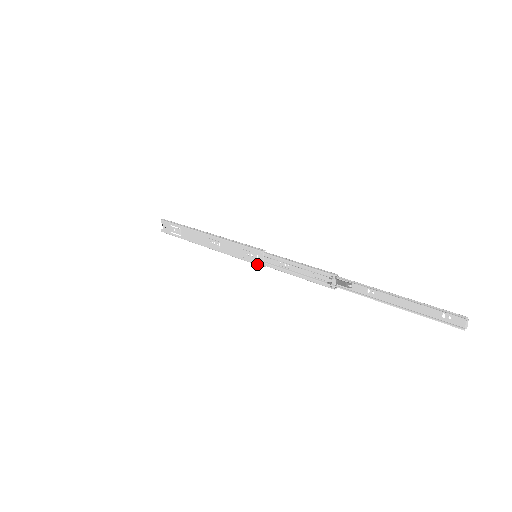
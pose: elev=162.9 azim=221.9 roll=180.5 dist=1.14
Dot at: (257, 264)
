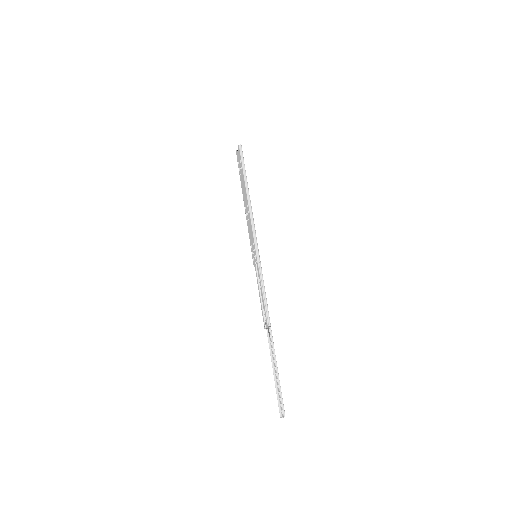
Dot at: (253, 261)
